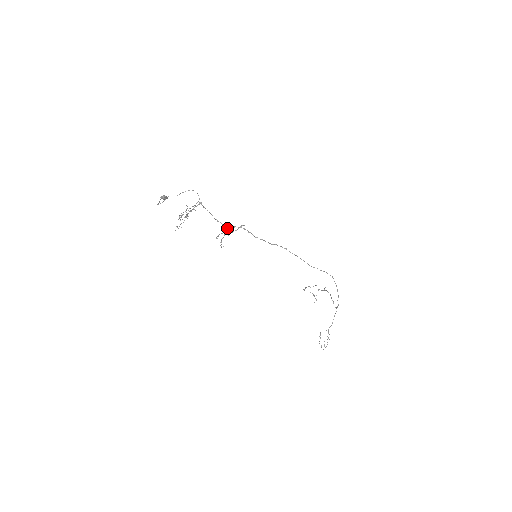
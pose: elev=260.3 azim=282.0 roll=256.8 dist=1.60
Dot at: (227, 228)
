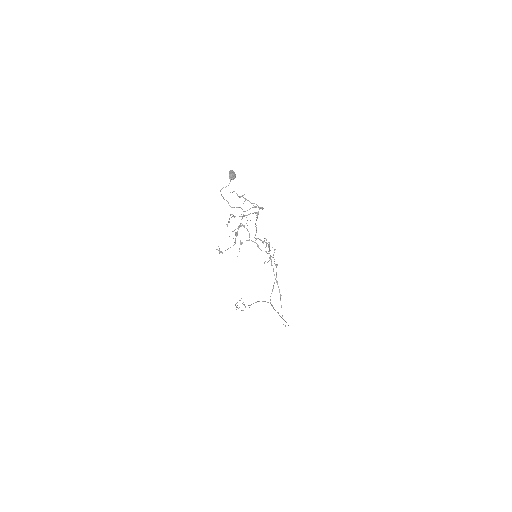
Dot at: (257, 238)
